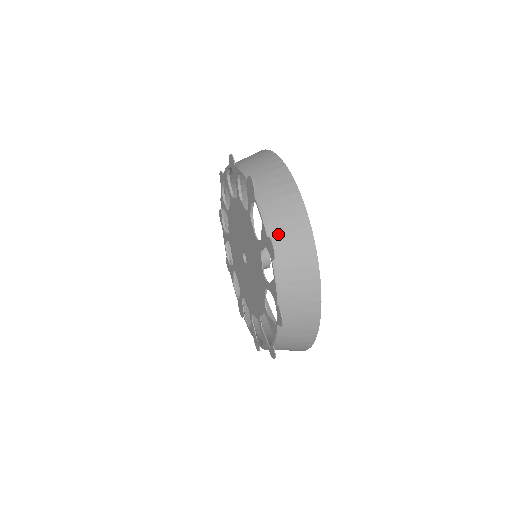
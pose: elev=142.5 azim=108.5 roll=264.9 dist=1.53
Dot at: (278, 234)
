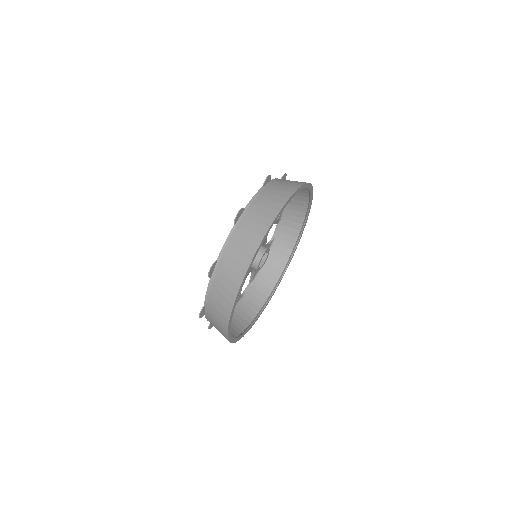
Dot at: (224, 264)
